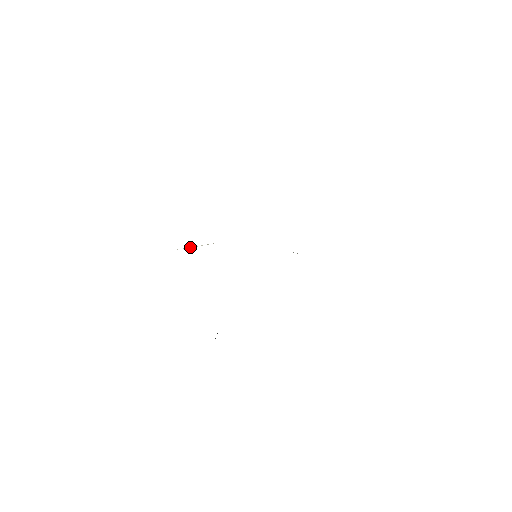
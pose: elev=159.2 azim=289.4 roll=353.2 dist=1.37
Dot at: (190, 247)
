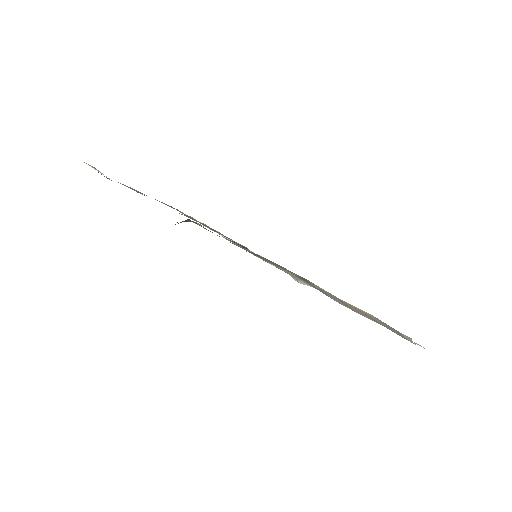
Dot at: (222, 235)
